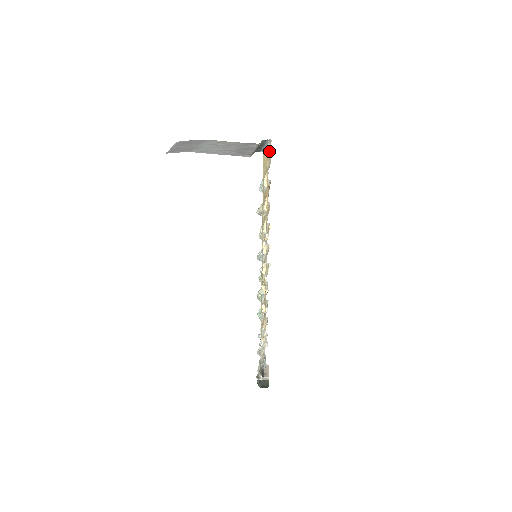
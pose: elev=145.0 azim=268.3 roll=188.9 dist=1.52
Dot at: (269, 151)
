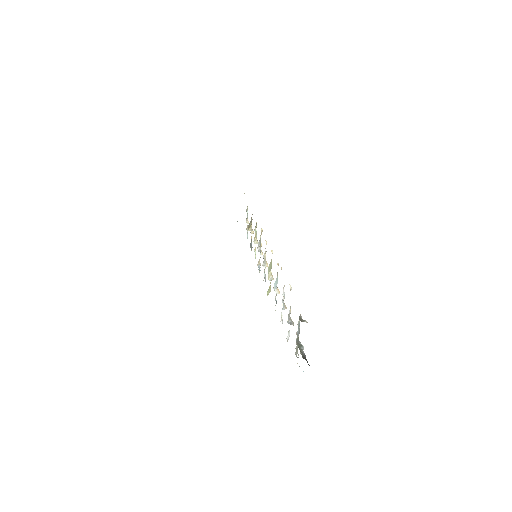
Dot at: occluded
